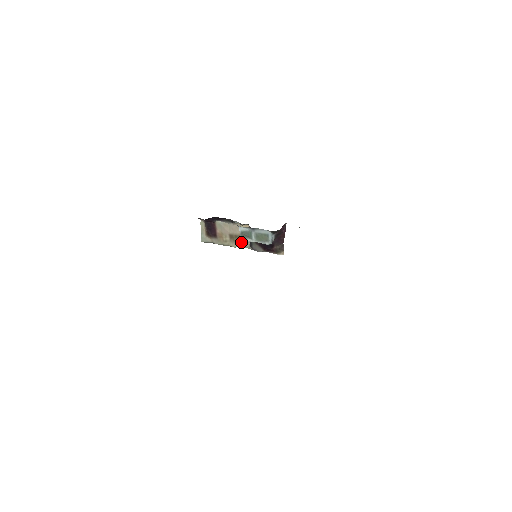
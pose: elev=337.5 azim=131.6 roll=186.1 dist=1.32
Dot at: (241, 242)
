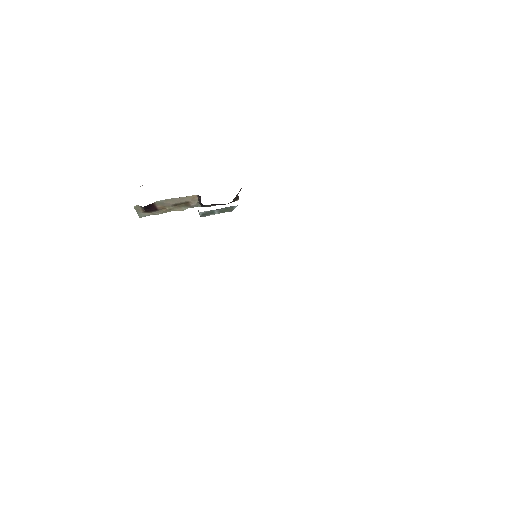
Dot at: (189, 206)
